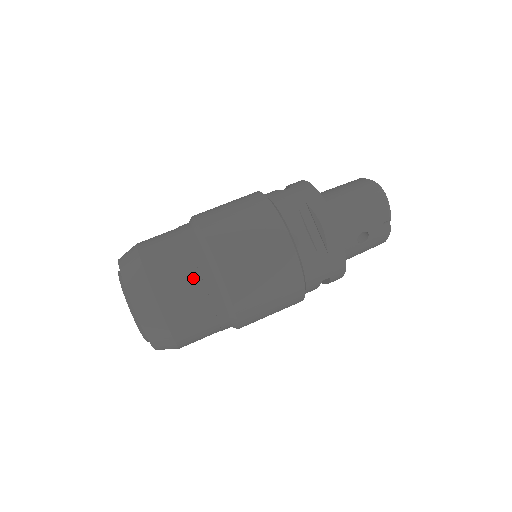
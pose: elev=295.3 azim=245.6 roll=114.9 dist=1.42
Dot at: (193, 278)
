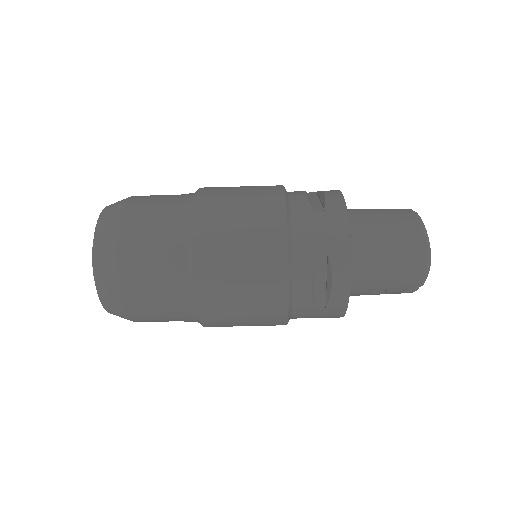
Dot at: (166, 288)
